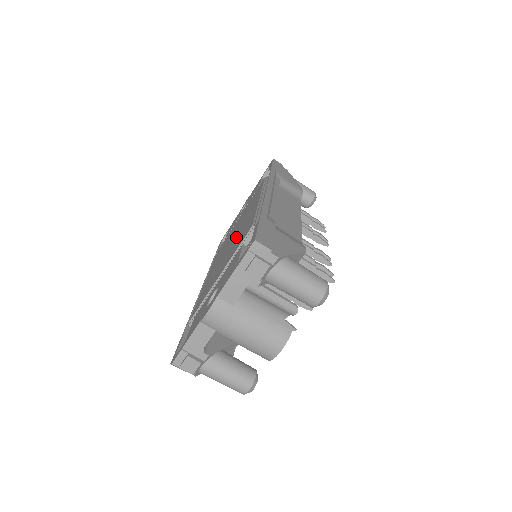
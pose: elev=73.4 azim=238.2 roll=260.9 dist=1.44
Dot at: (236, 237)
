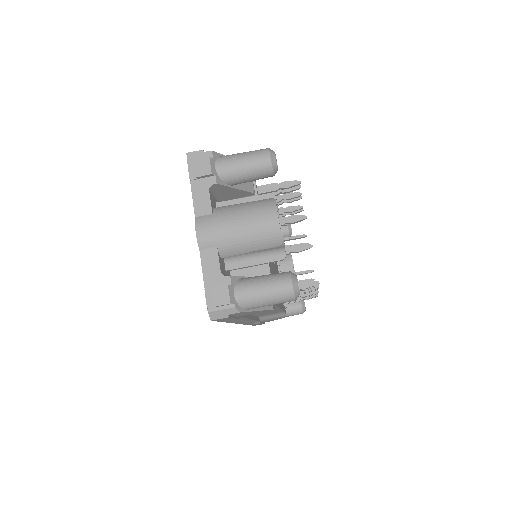
Dot at: occluded
